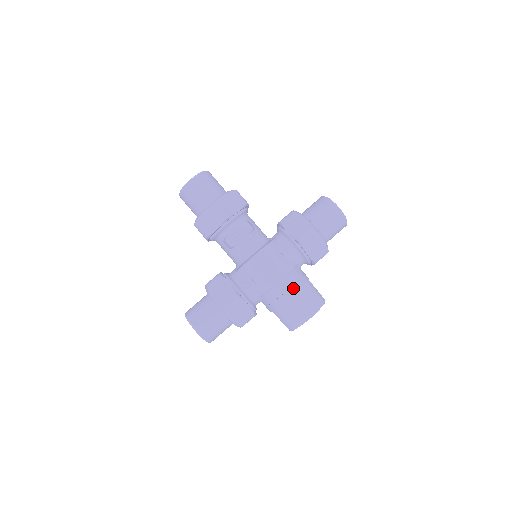
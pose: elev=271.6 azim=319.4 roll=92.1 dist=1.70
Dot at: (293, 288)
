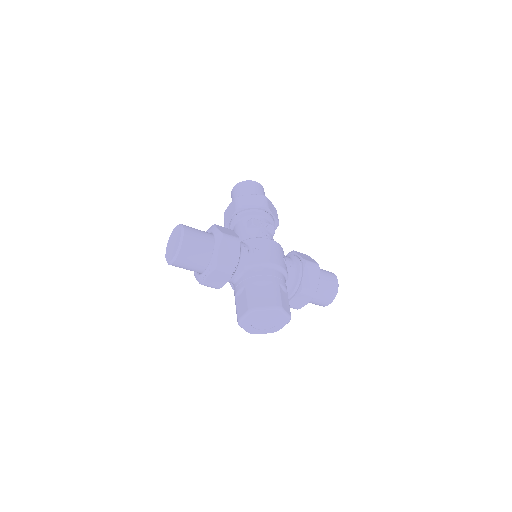
Dot at: (280, 280)
